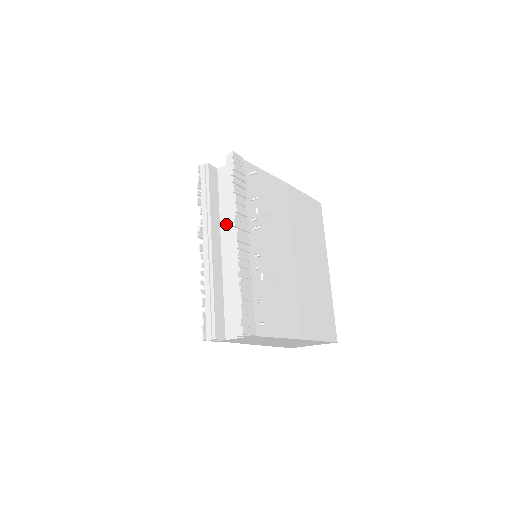
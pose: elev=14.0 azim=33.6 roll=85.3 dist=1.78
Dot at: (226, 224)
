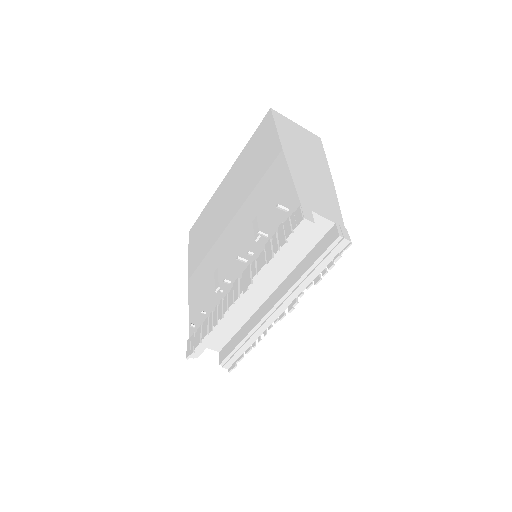
Dot at: (272, 272)
